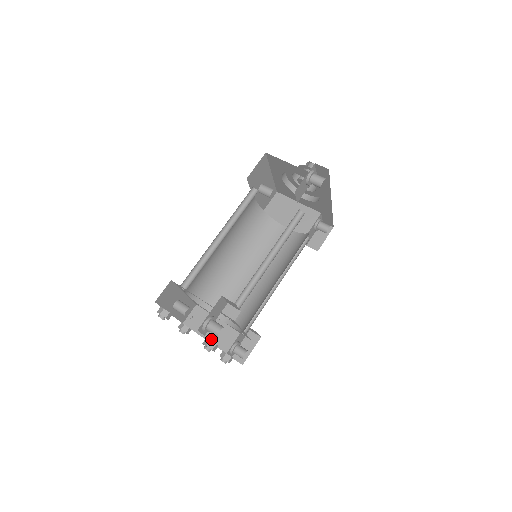
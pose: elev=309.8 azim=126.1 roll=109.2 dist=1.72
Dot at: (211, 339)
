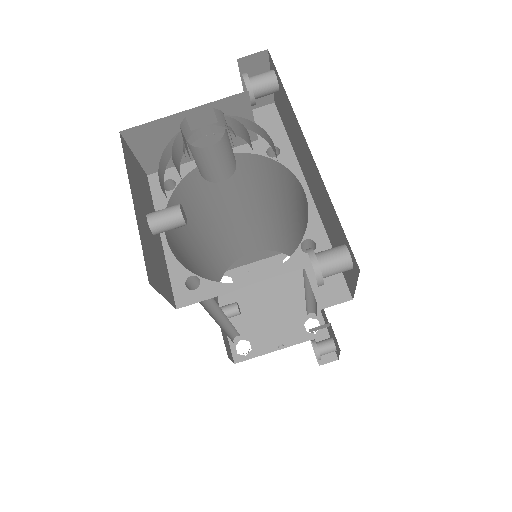
Dot at: (254, 261)
